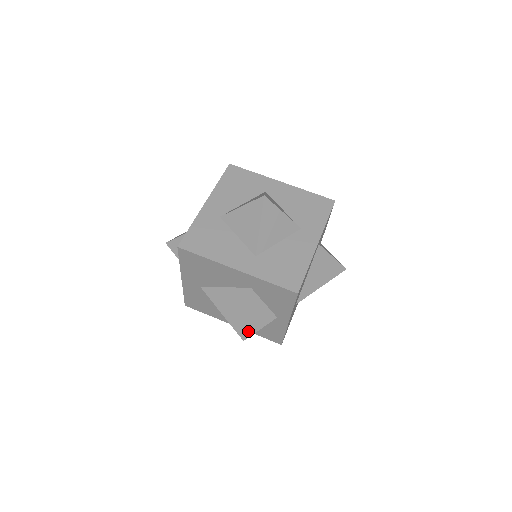
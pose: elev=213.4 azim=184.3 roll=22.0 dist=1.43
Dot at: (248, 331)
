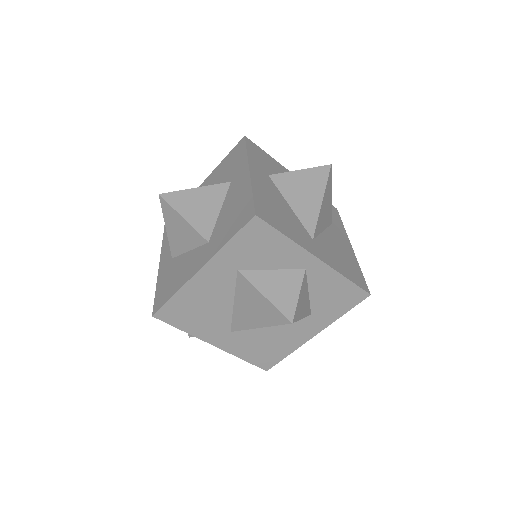
Dot at: (286, 310)
